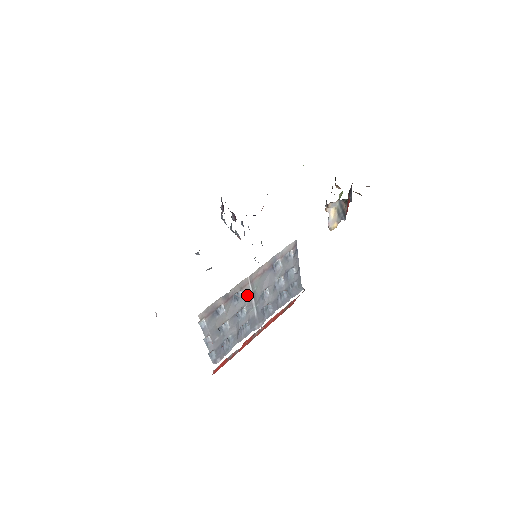
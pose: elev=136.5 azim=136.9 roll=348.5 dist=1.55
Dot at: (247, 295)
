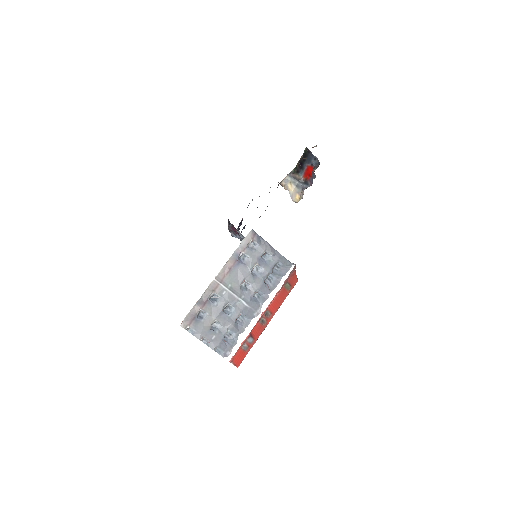
Dot at: (224, 293)
